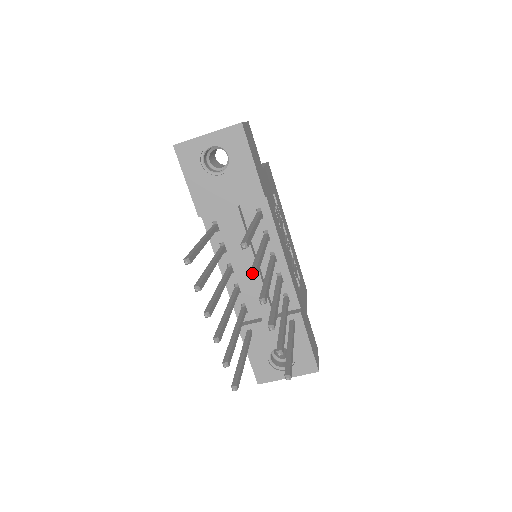
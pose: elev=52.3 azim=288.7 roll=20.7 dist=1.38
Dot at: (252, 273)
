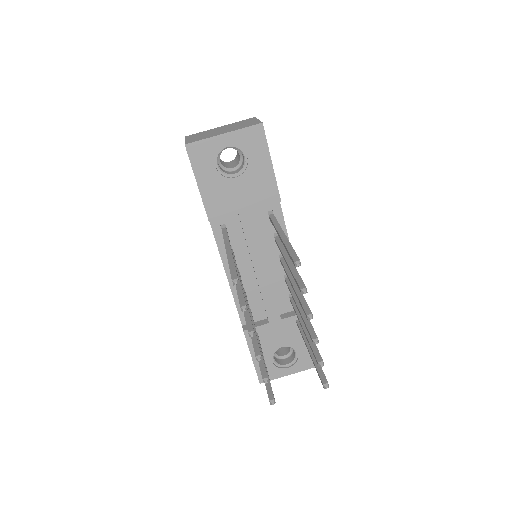
Dot at: (304, 290)
